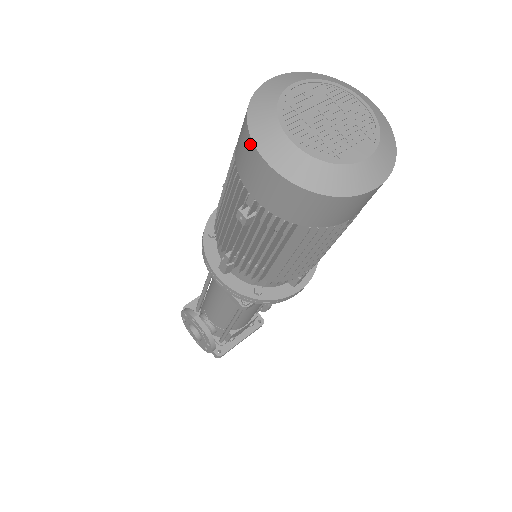
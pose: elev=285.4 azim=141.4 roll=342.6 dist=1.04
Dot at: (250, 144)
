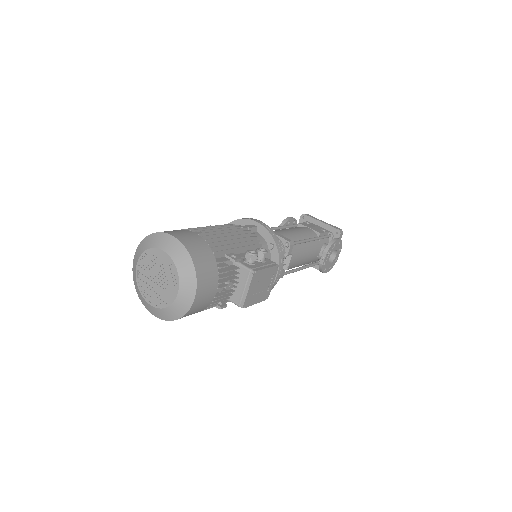
Dot at: occluded
